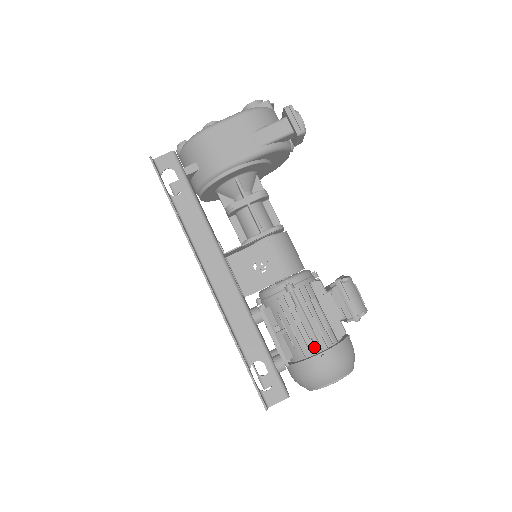
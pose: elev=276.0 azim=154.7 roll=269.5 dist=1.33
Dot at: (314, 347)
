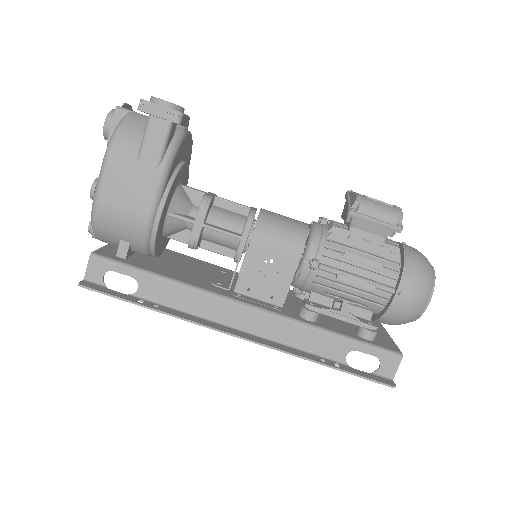
Dot at: (384, 292)
